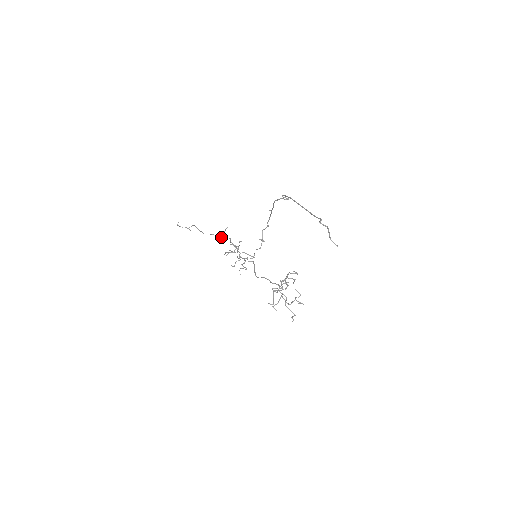
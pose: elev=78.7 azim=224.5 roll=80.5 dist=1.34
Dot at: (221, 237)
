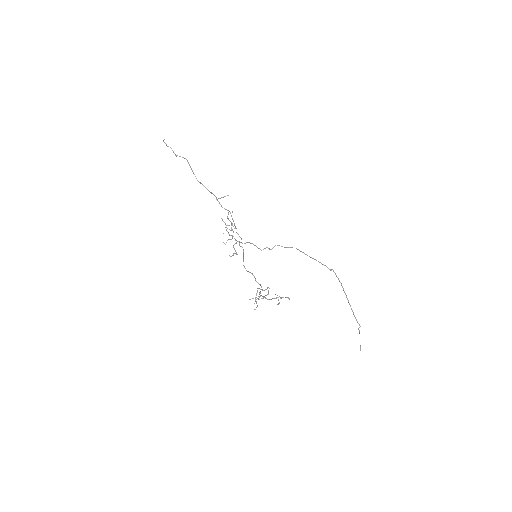
Dot at: occluded
